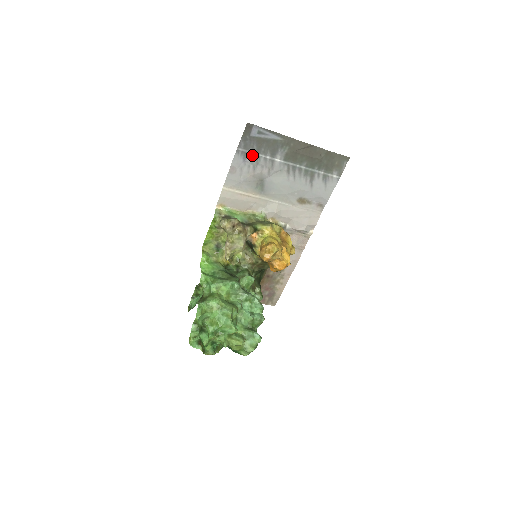
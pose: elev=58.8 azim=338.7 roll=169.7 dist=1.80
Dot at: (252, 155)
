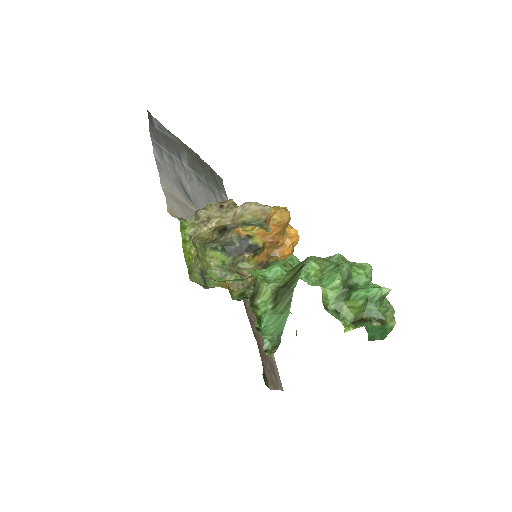
Dot at: (165, 152)
